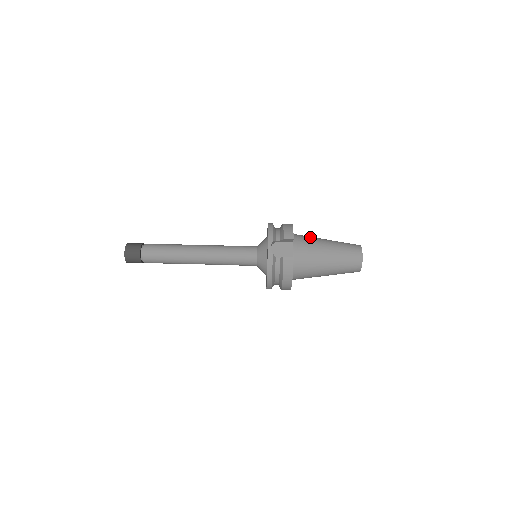
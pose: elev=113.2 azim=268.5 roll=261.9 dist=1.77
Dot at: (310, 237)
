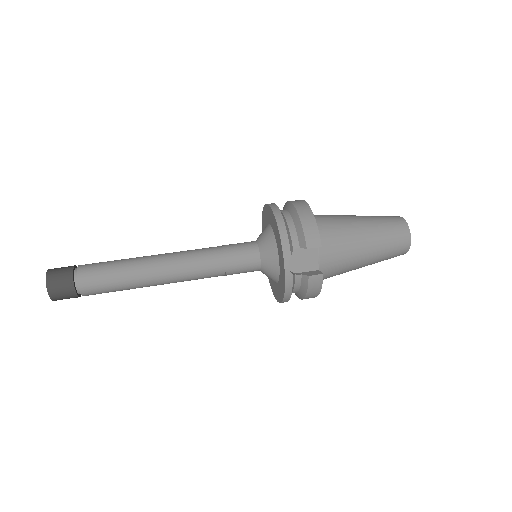
Dot at: (337, 223)
